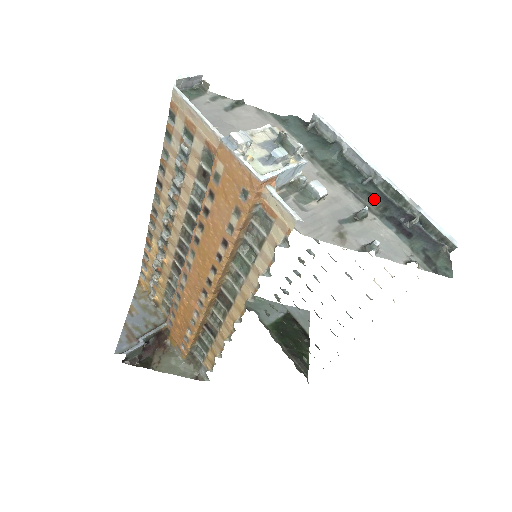
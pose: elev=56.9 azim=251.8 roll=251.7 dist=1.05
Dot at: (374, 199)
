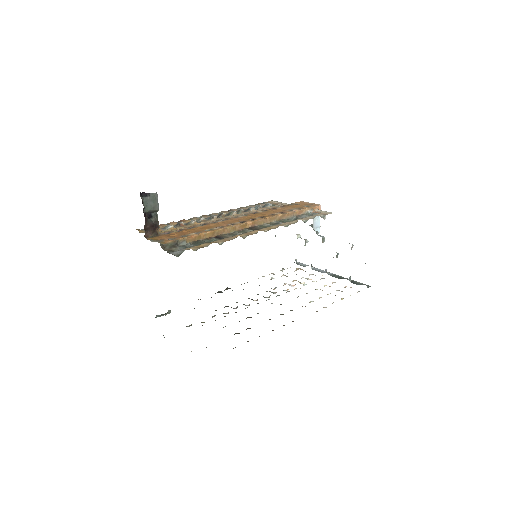
Dot at: occluded
